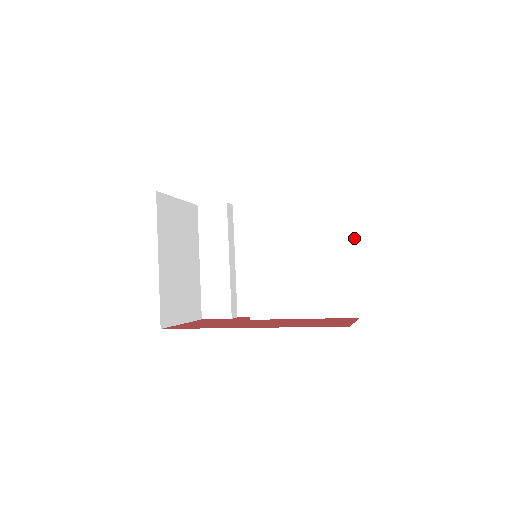
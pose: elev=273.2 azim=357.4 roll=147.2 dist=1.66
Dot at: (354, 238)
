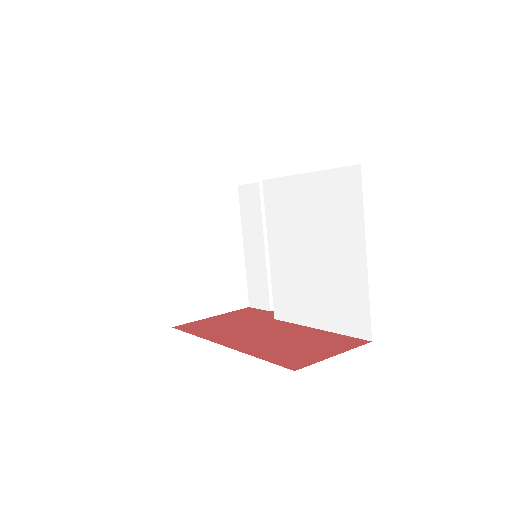
Dot at: (364, 236)
